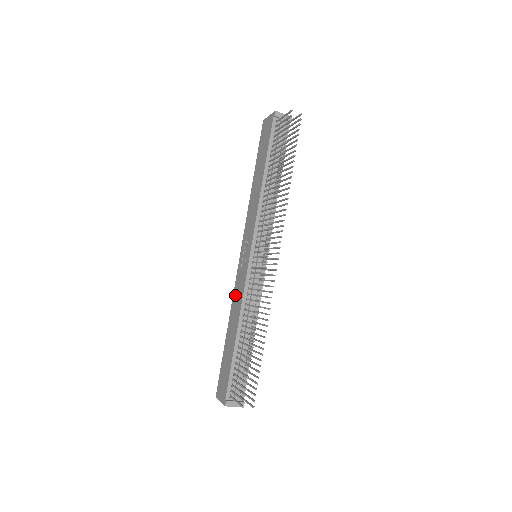
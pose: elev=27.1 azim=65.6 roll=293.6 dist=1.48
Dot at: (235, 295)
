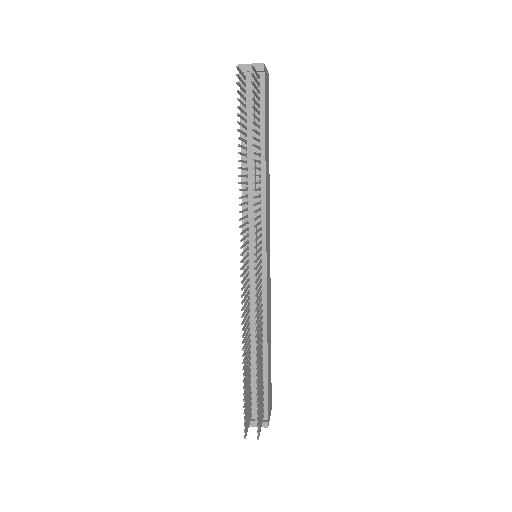
Dot at: occluded
